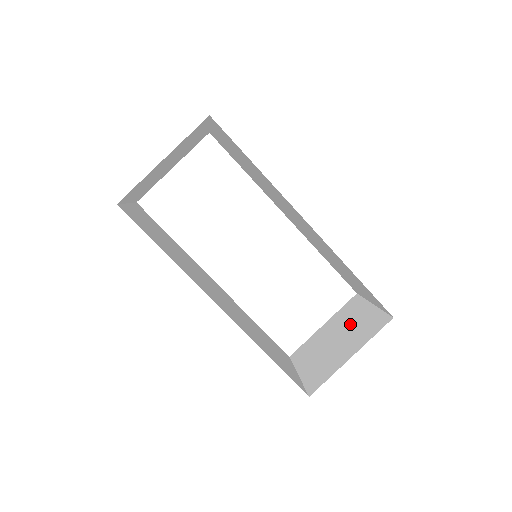
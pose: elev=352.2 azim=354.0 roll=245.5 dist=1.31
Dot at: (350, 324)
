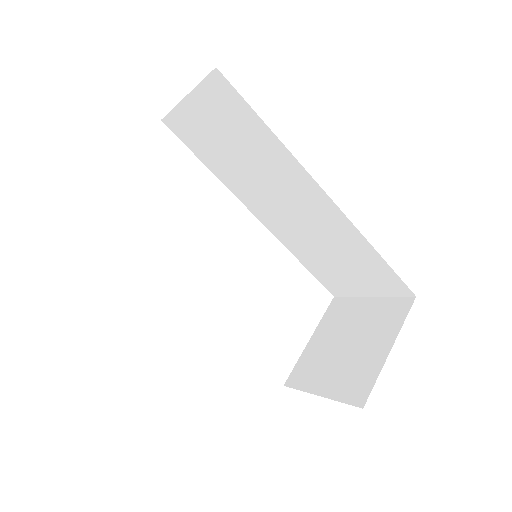
Dot at: (355, 323)
